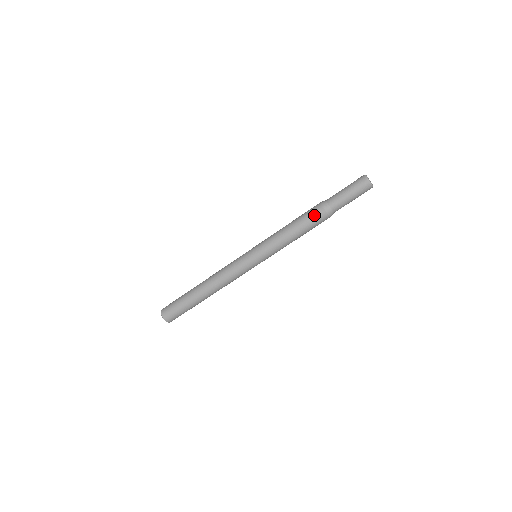
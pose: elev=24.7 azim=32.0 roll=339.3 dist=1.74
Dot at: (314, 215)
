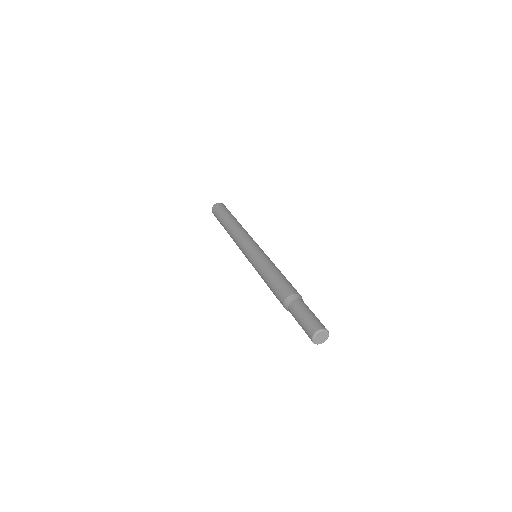
Dot at: (279, 300)
